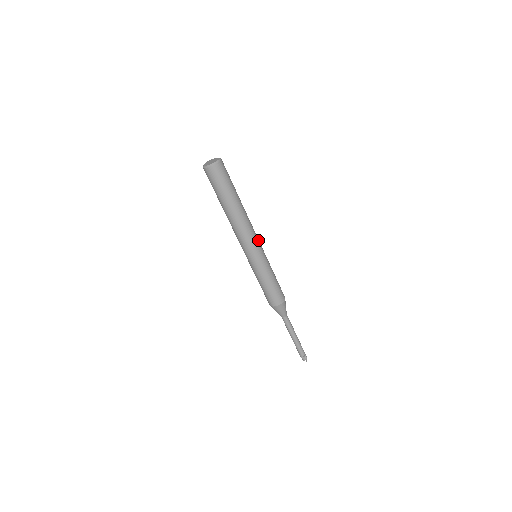
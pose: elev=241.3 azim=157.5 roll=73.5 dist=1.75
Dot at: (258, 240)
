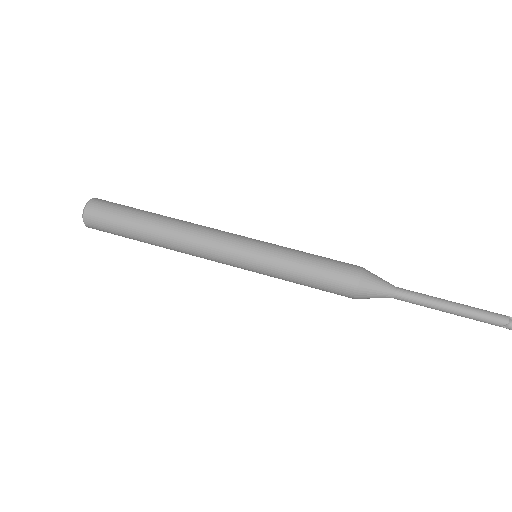
Dot at: occluded
